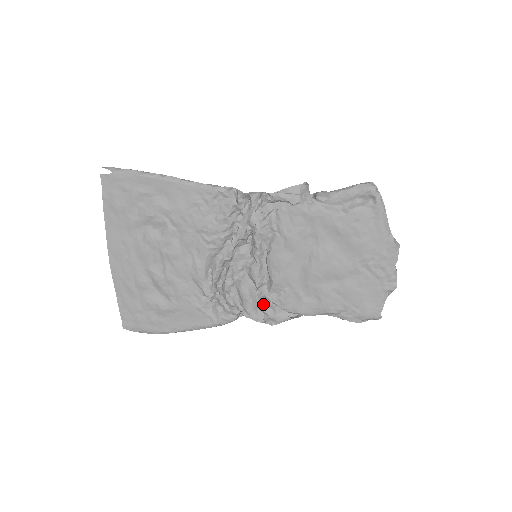
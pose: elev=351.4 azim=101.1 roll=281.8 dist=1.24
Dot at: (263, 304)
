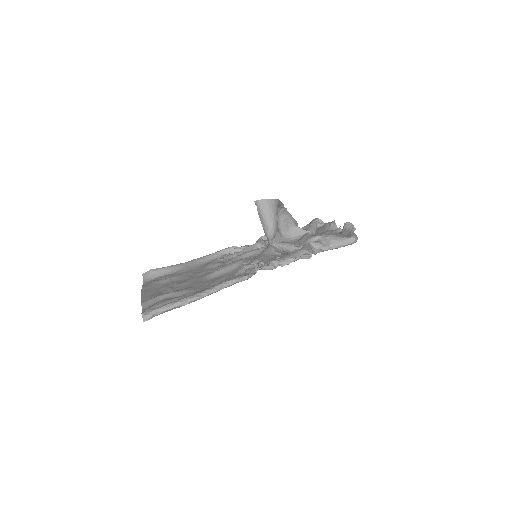
Dot at: occluded
